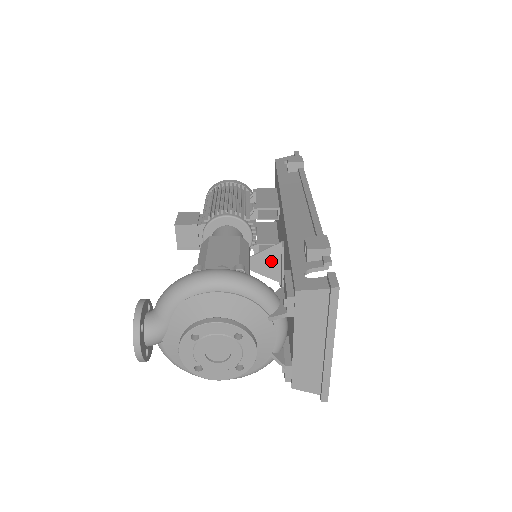
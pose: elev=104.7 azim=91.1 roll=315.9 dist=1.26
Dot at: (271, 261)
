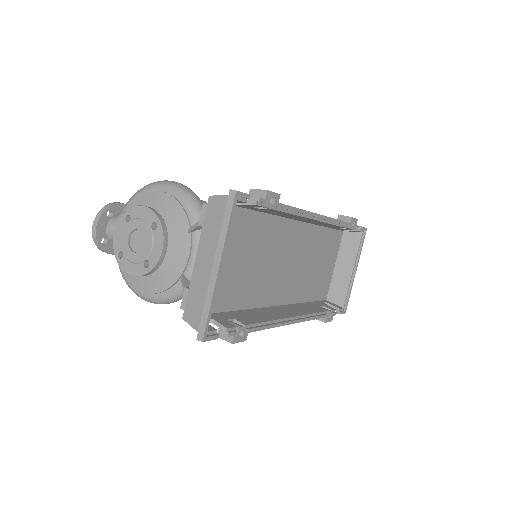
Dot at: occluded
